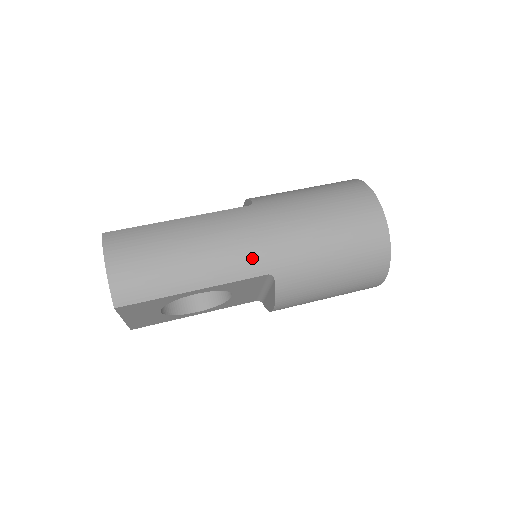
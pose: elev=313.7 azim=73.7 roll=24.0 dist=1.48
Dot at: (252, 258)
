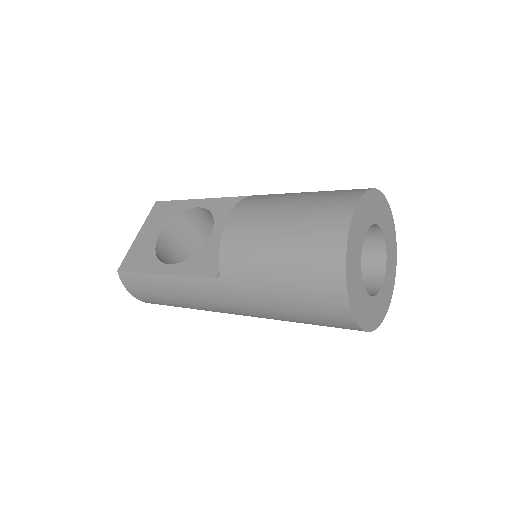
Dot at: occluded
